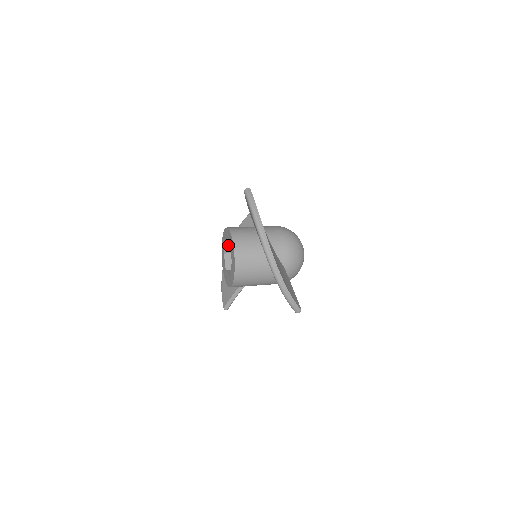
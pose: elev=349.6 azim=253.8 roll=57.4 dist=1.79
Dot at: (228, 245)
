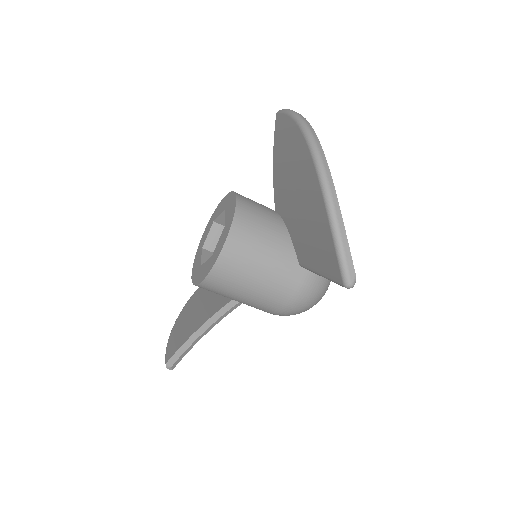
Dot at: (214, 233)
